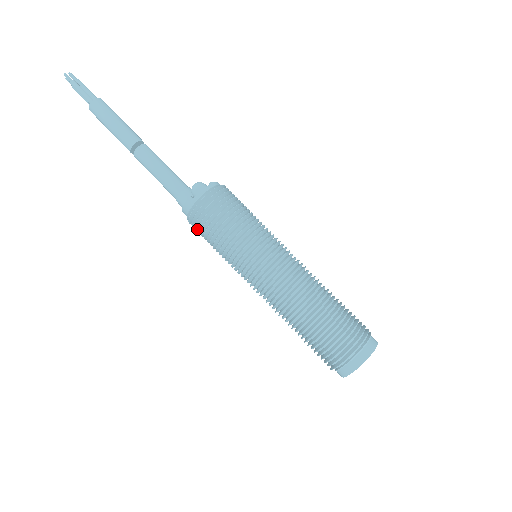
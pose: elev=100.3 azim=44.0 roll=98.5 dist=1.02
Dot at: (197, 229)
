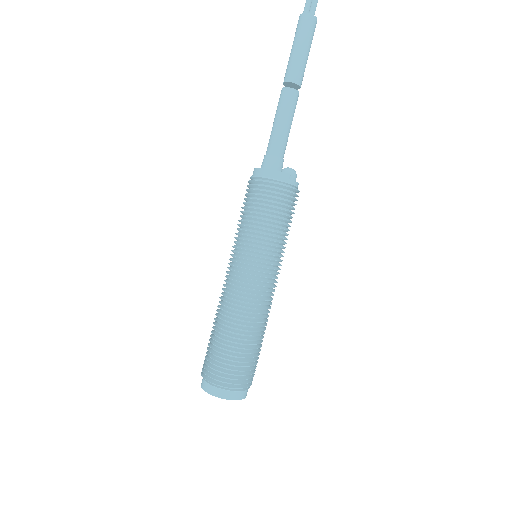
Dot at: (257, 190)
